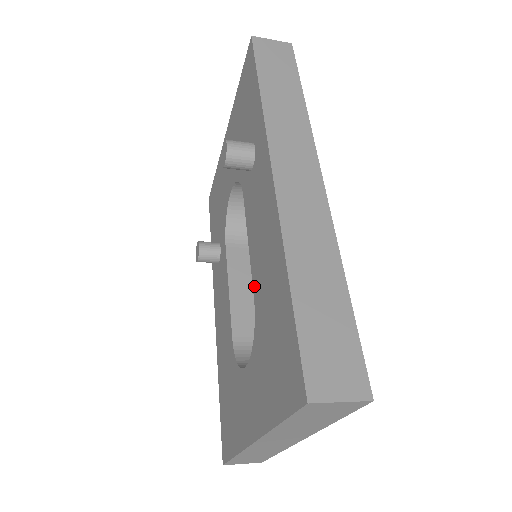
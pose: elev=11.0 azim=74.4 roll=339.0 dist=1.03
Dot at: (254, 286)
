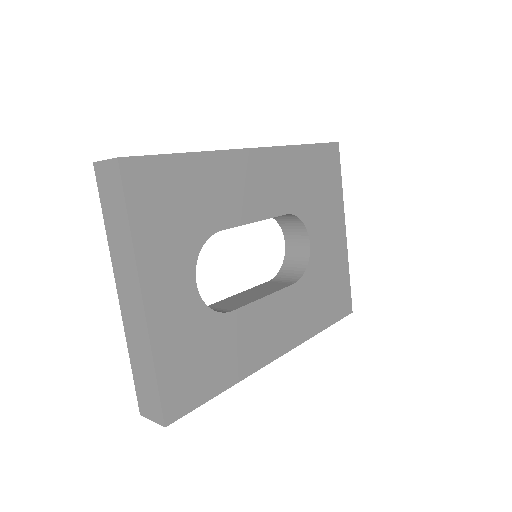
Dot at: occluded
